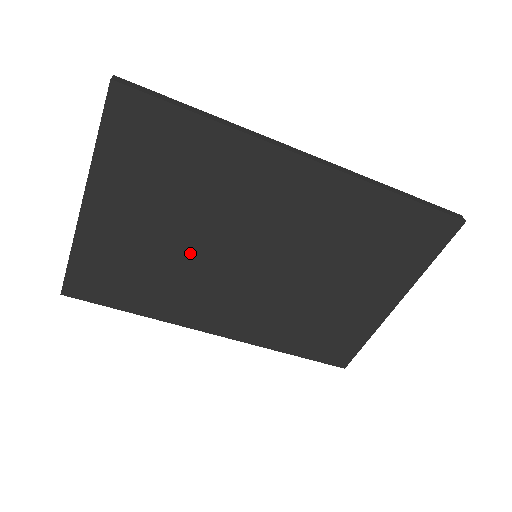
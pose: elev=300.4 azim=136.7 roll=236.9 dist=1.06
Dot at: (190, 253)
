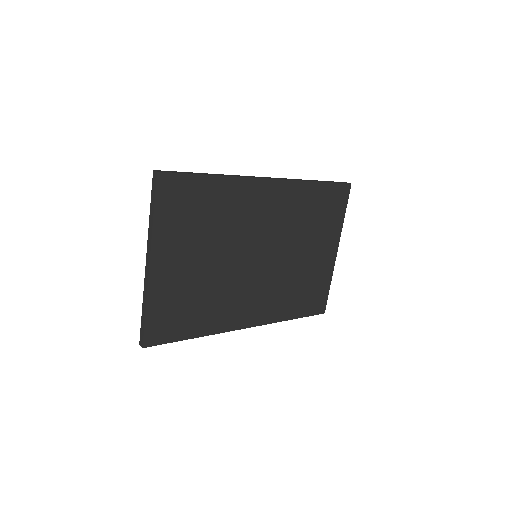
Dot at: (220, 271)
